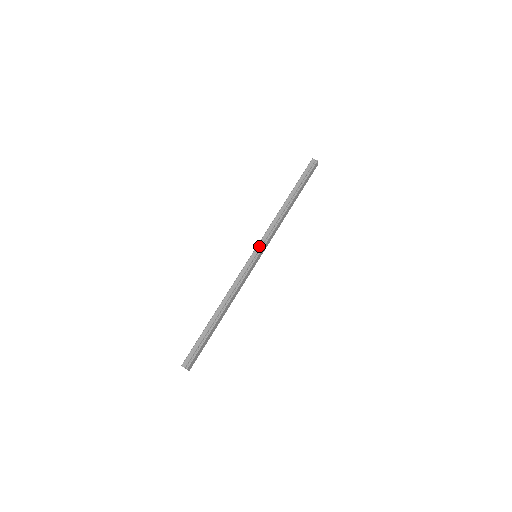
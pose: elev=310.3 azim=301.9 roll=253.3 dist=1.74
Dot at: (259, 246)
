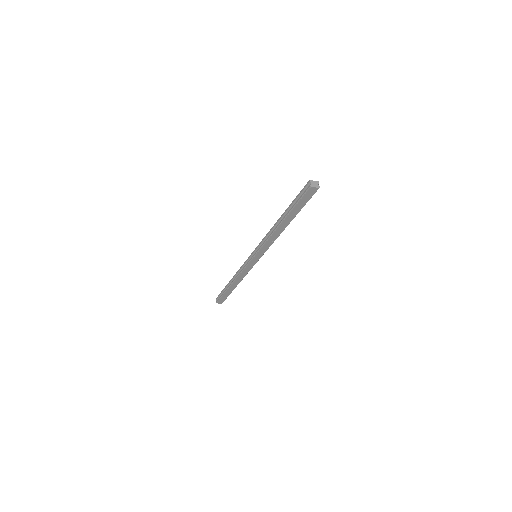
Dot at: (256, 250)
